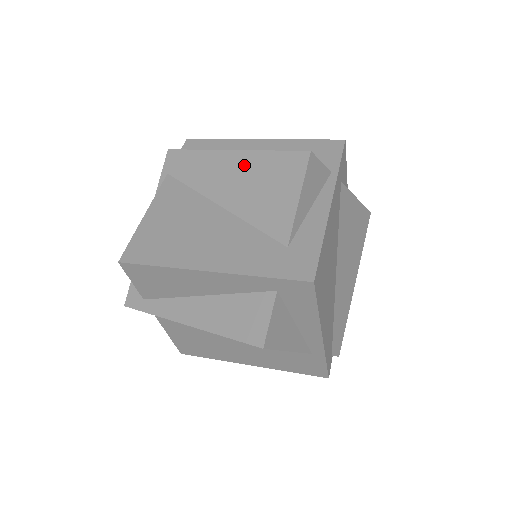
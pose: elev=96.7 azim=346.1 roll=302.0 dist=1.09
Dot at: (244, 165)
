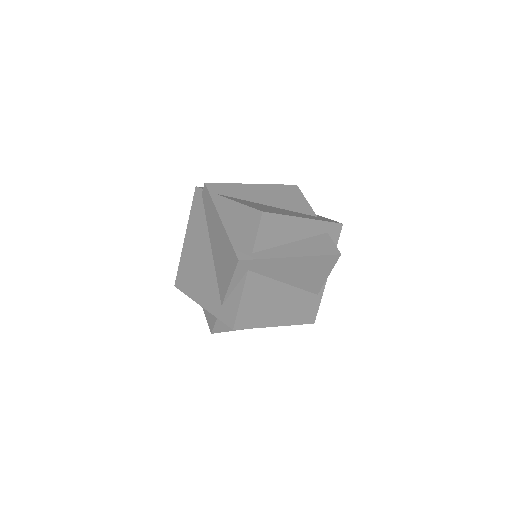
Dot at: (267, 189)
